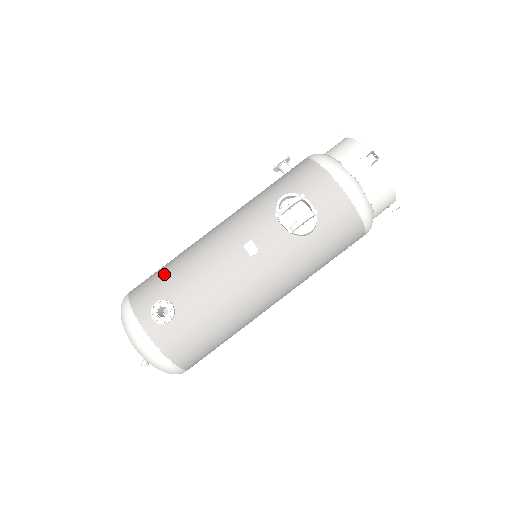
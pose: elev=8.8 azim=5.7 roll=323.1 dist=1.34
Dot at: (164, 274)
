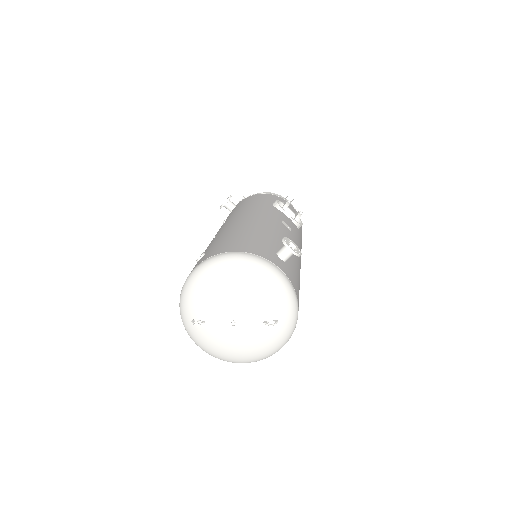
Dot at: (244, 235)
